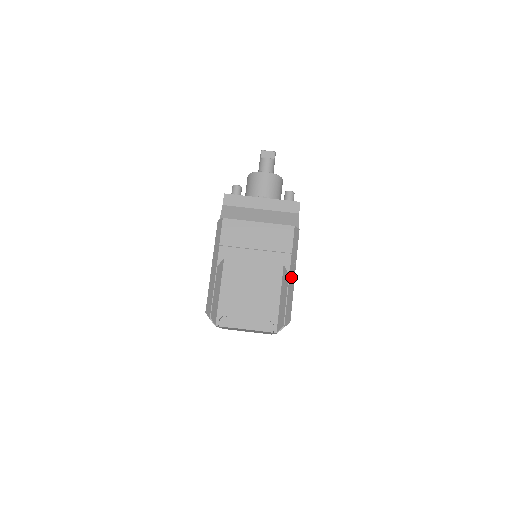
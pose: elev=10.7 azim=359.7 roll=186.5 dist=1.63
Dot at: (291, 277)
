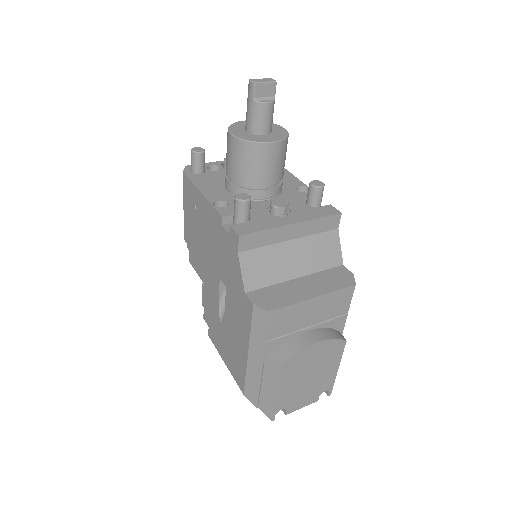
Dot at: occluded
